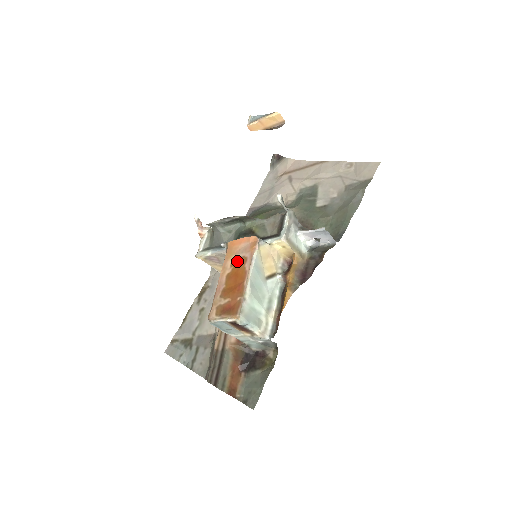
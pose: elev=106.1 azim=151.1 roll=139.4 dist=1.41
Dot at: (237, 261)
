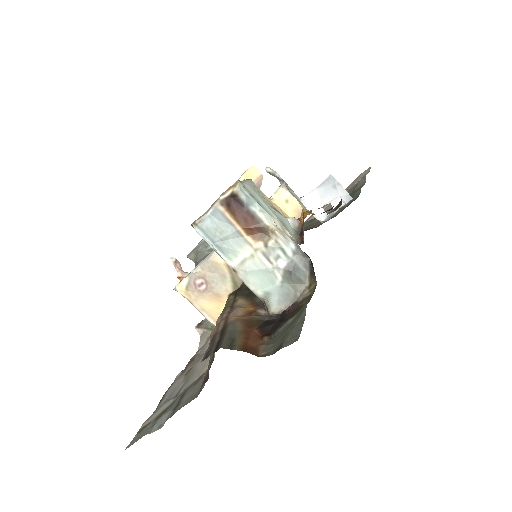
Dot at: occluded
